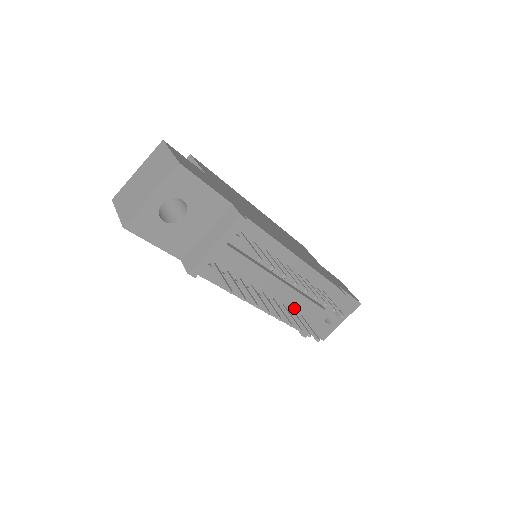
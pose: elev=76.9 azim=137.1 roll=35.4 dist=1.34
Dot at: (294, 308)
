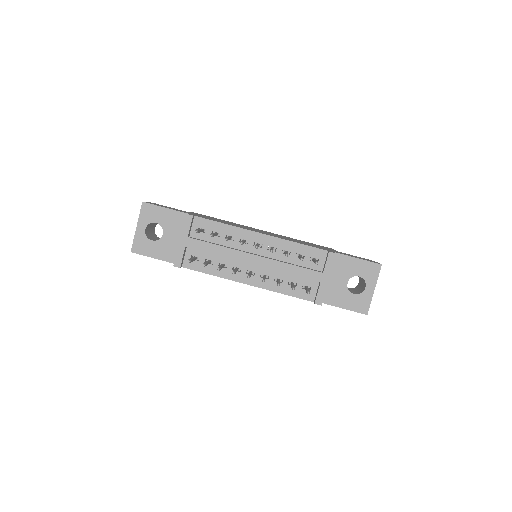
Dot at: (293, 280)
